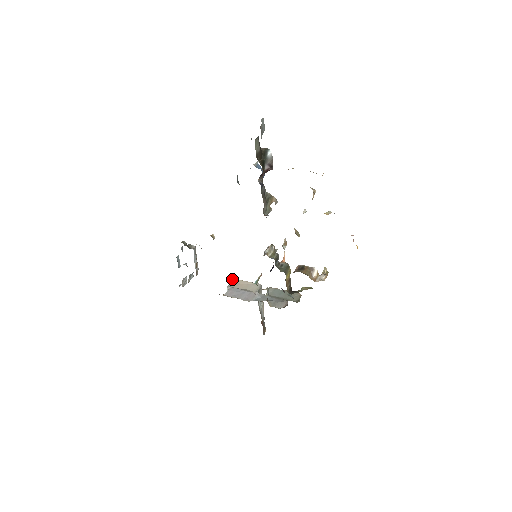
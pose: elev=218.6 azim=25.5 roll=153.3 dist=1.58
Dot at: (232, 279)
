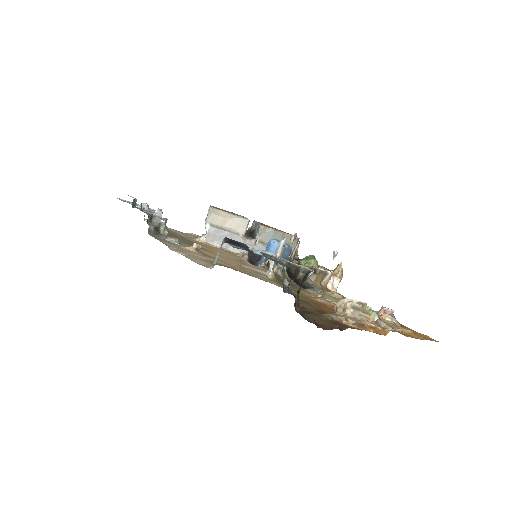
Dot at: (210, 209)
